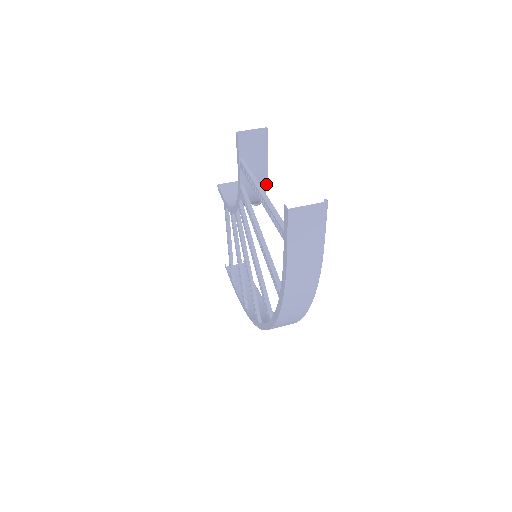
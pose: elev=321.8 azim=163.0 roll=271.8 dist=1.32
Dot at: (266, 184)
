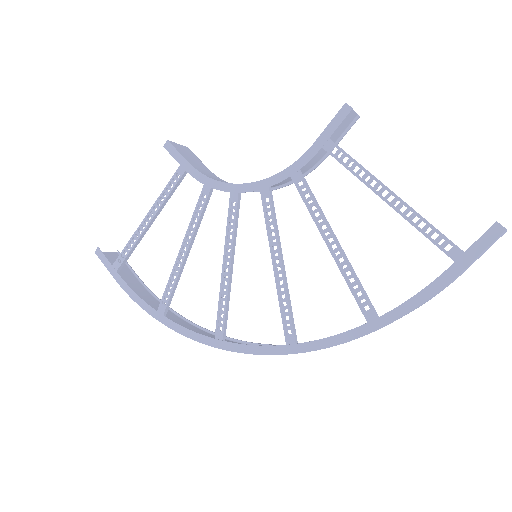
Dot at: (307, 174)
